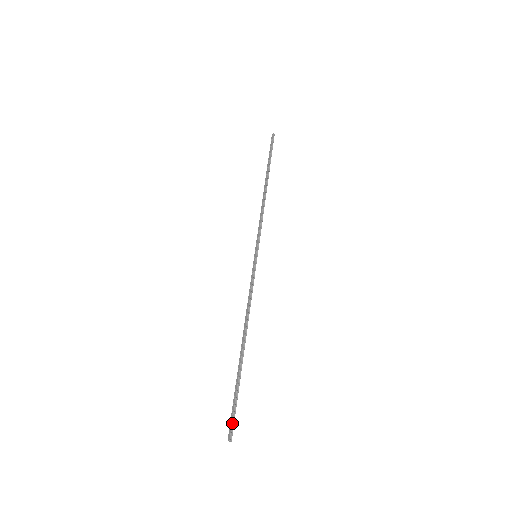
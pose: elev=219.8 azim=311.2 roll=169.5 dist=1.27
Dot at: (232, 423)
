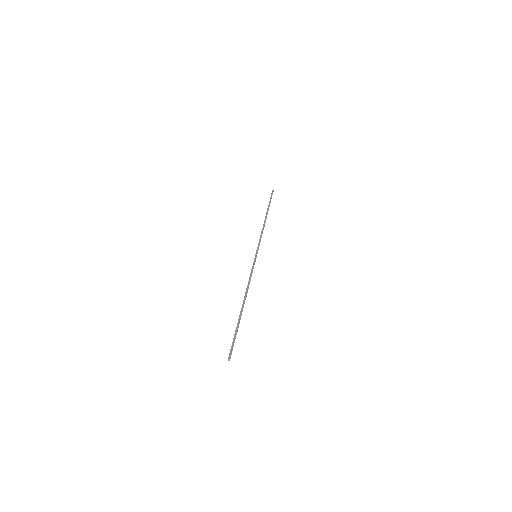
Dot at: (231, 349)
